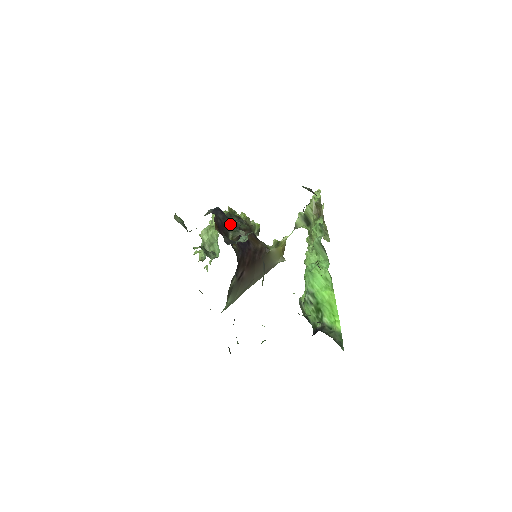
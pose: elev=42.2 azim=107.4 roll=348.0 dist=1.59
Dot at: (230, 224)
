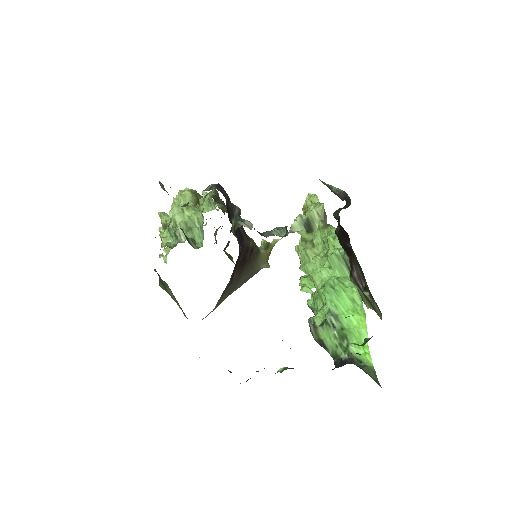
Dot at: (233, 209)
